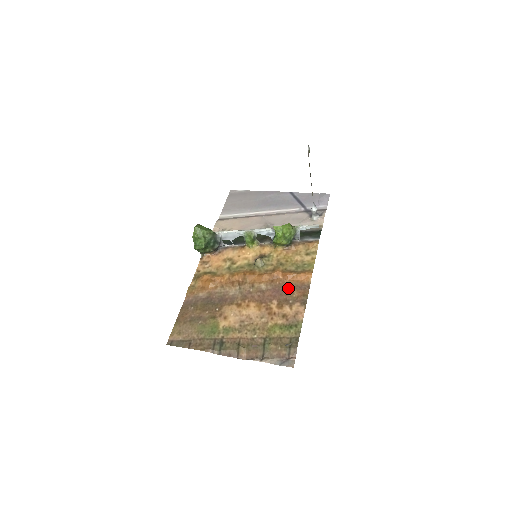
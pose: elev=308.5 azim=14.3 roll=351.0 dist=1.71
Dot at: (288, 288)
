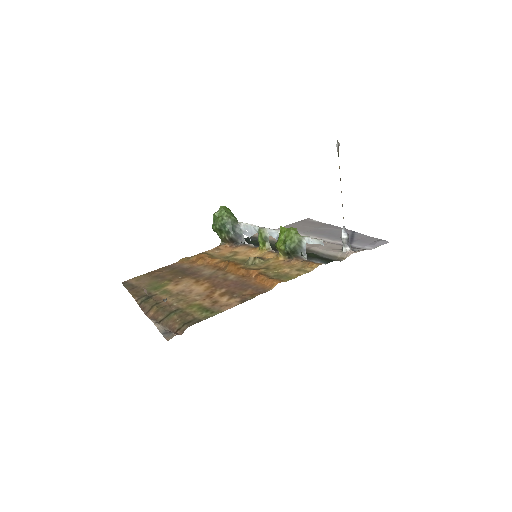
Dot at: (247, 286)
